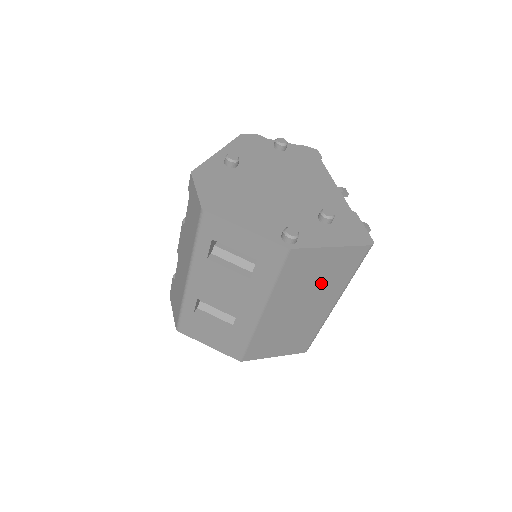
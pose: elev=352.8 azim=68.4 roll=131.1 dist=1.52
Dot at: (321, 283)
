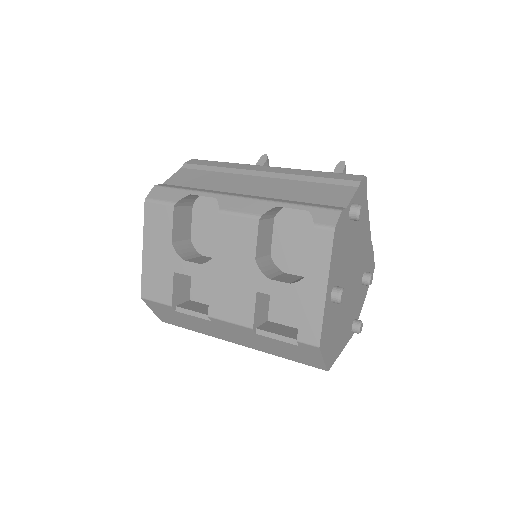
Dot at: occluded
